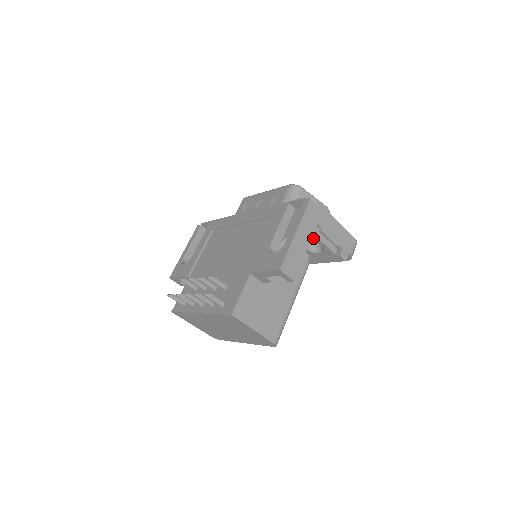
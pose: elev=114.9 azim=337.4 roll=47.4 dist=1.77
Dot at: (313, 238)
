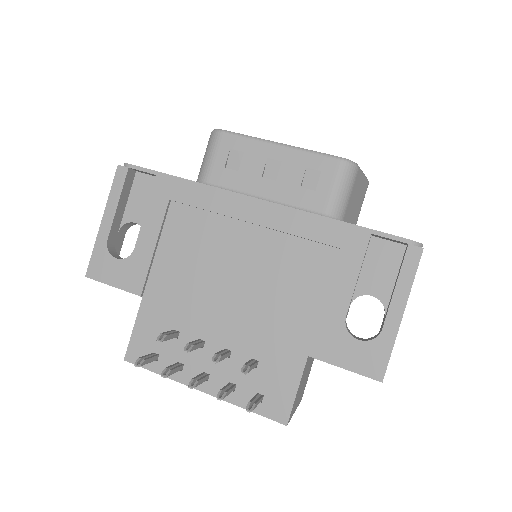
Dot at: occluded
